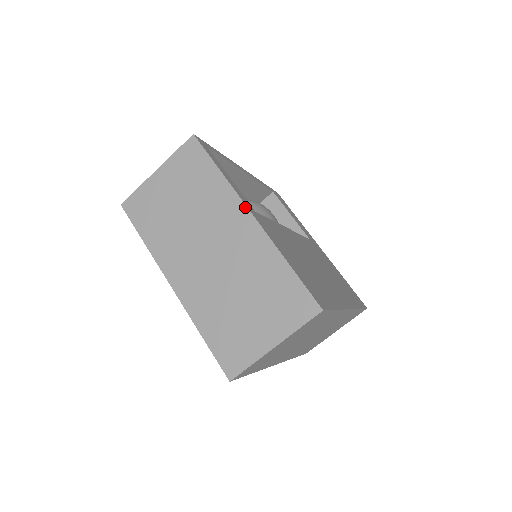
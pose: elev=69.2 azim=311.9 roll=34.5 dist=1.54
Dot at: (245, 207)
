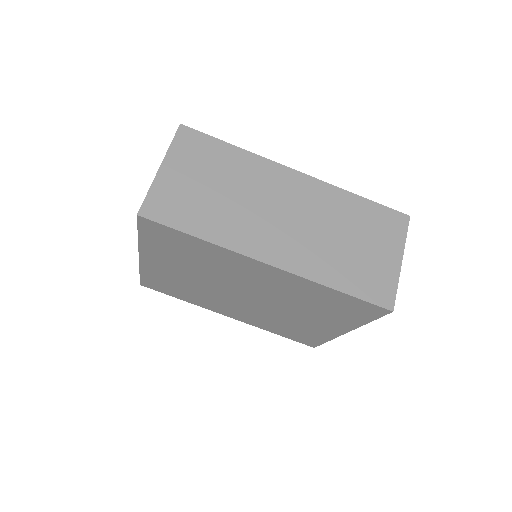
Dot at: occluded
